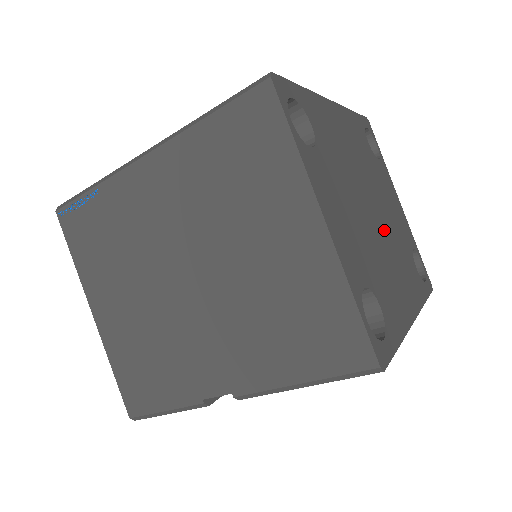
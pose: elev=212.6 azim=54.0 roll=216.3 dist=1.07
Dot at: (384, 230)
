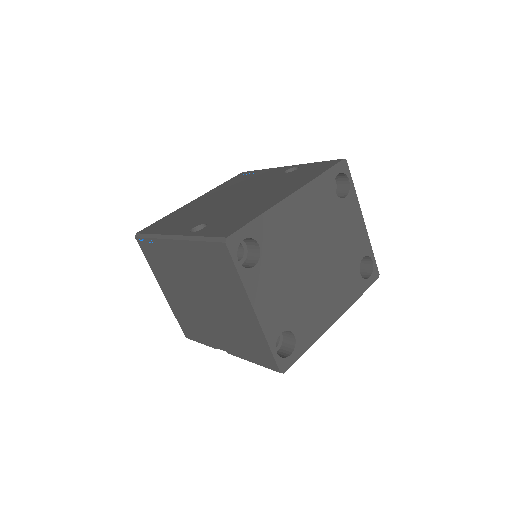
Dot at: (324, 270)
